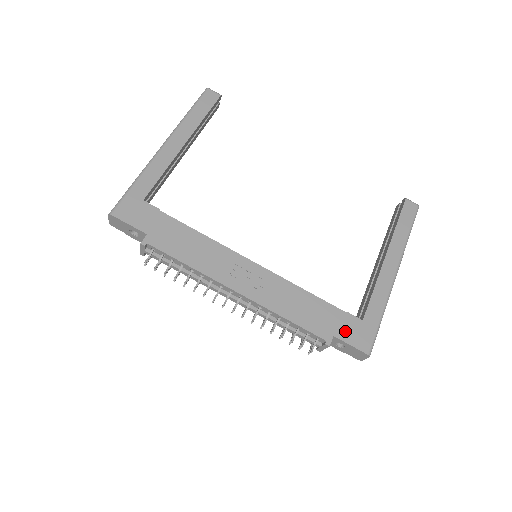
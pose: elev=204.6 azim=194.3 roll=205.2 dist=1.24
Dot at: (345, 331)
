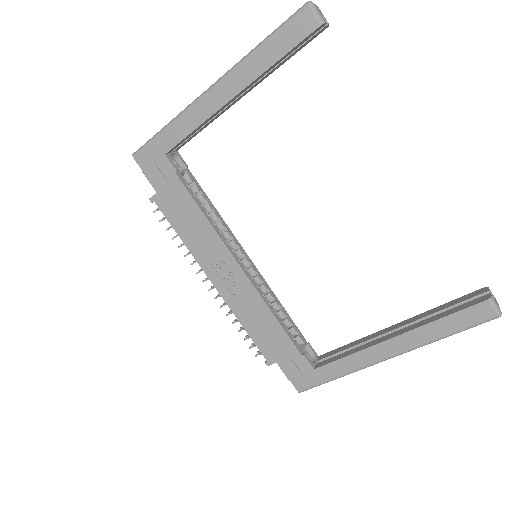
Dot at: (289, 366)
